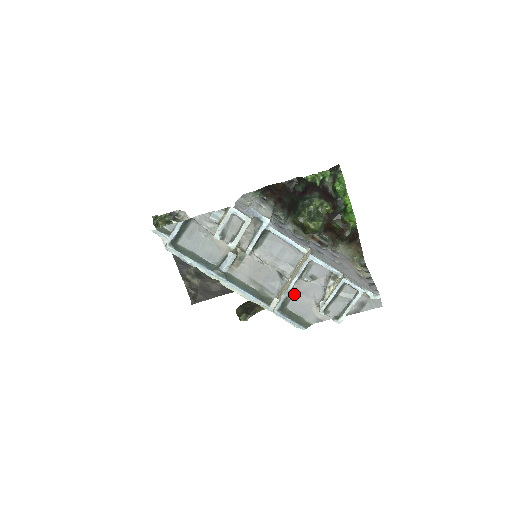
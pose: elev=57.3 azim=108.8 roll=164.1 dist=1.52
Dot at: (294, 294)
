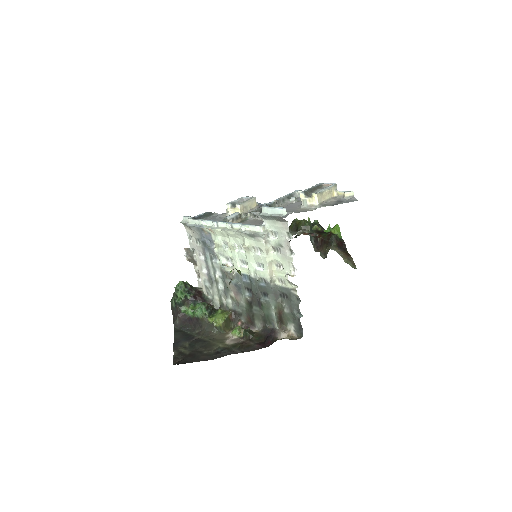
Dot at: occluded
